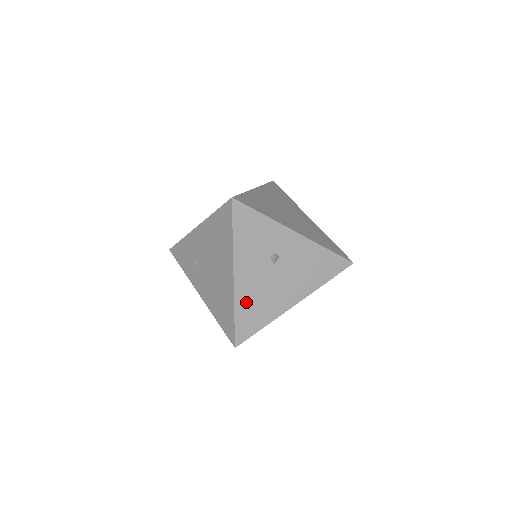
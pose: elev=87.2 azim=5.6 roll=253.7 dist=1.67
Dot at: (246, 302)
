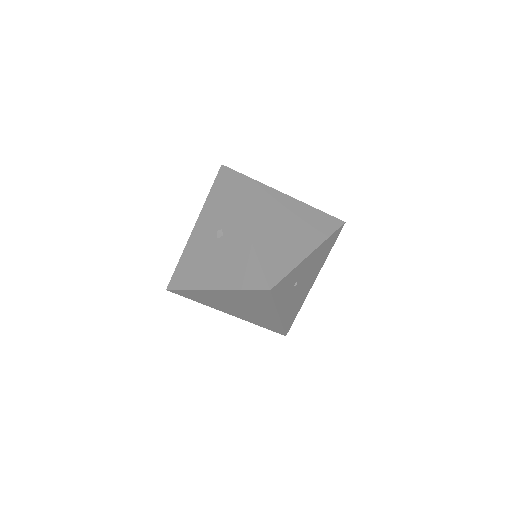
Dot at: (189, 257)
